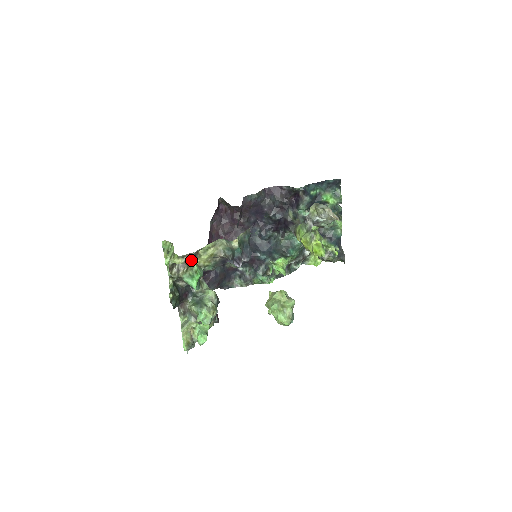
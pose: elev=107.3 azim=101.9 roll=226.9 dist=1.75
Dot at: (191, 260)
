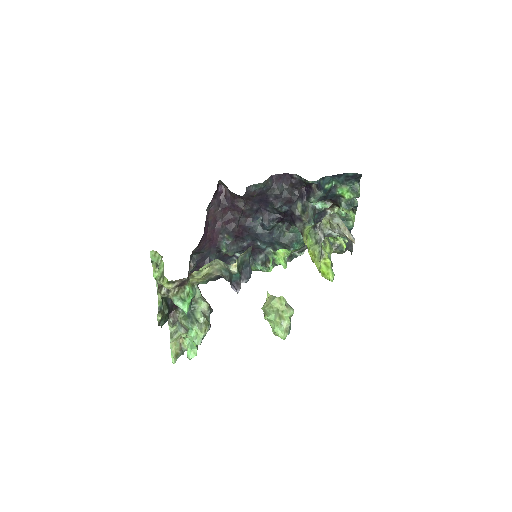
Dot at: (183, 283)
